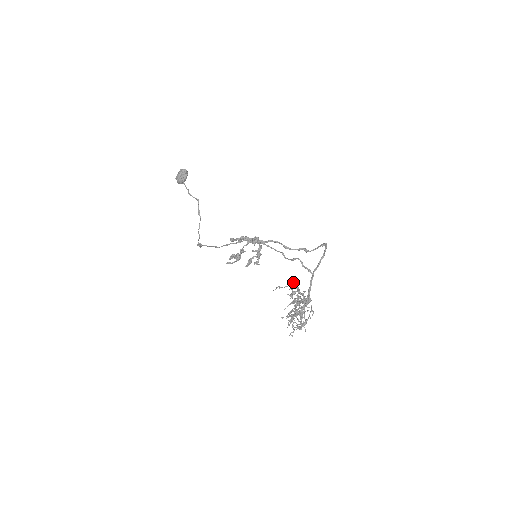
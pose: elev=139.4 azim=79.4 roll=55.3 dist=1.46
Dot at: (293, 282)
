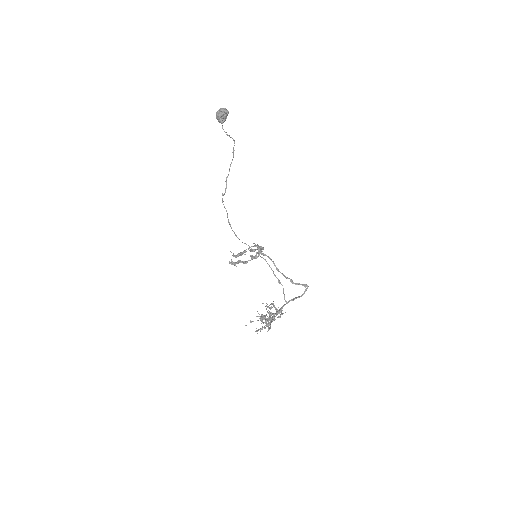
Dot at: occluded
